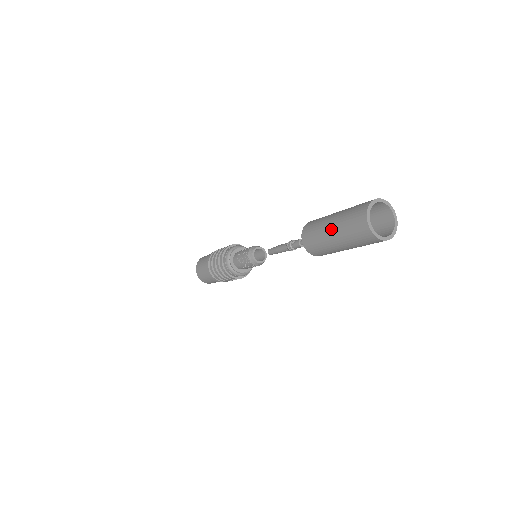
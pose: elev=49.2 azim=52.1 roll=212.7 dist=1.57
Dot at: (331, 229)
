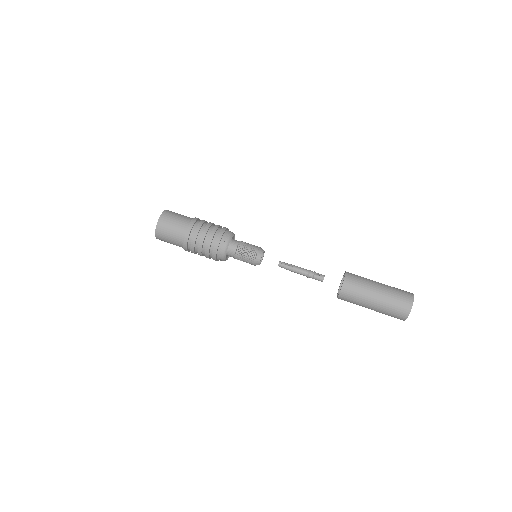
Dot at: (376, 298)
